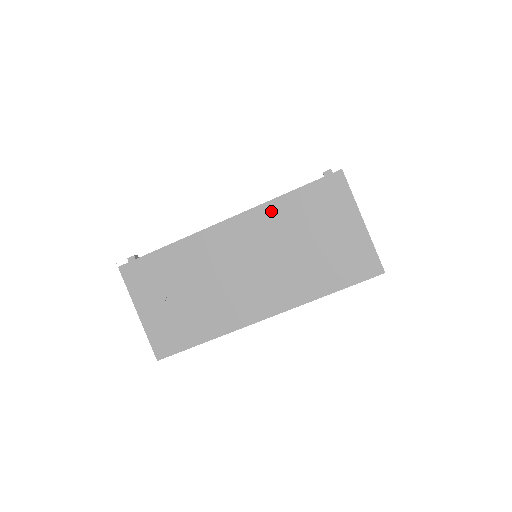
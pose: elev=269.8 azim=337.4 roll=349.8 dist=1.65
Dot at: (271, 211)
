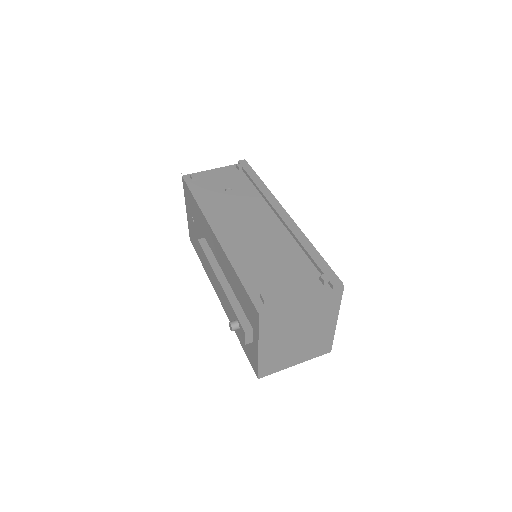
Dot at: (229, 267)
